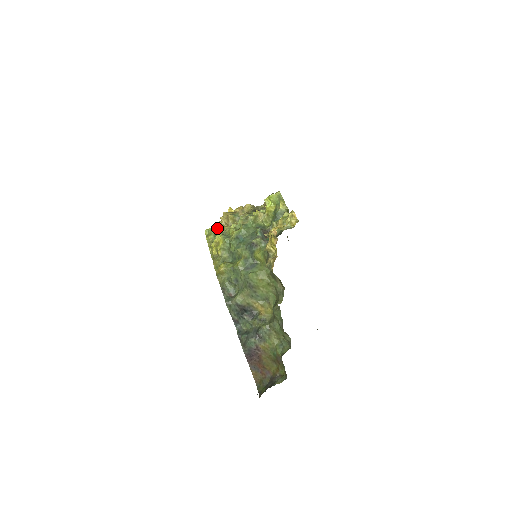
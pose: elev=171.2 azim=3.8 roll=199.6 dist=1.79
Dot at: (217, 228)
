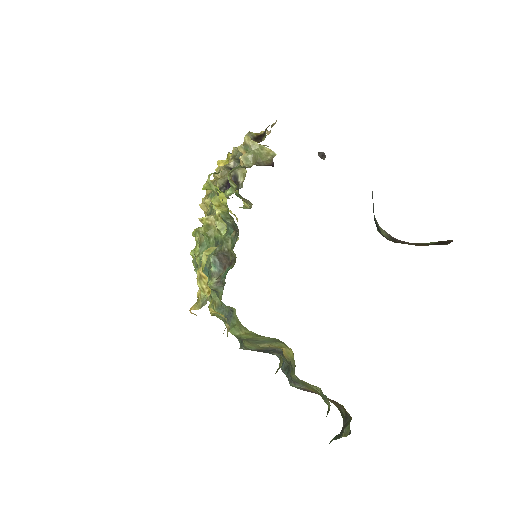
Dot at: occluded
